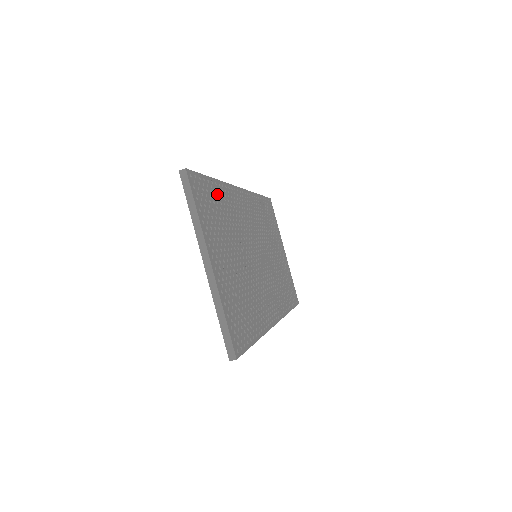
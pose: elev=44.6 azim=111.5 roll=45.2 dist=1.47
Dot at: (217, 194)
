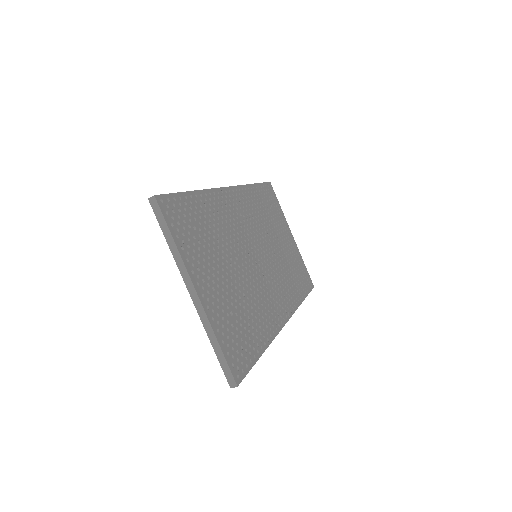
Dot at: (199, 207)
